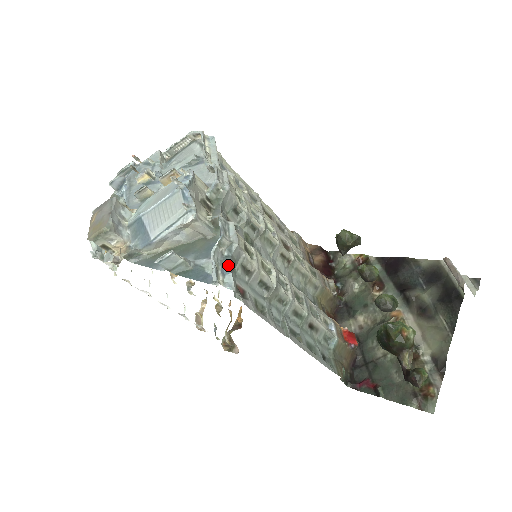
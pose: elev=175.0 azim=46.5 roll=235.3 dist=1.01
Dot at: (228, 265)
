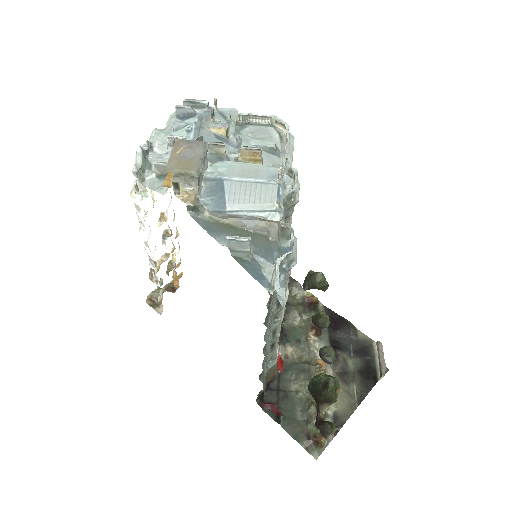
Dot at: (283, 278)
